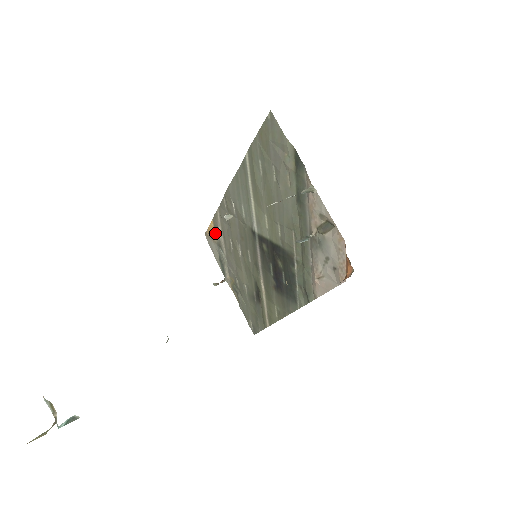
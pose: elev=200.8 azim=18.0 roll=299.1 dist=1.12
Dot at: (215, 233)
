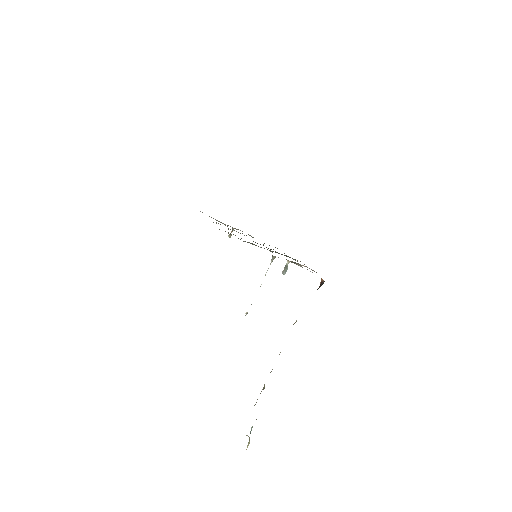
Dot at: occluded
